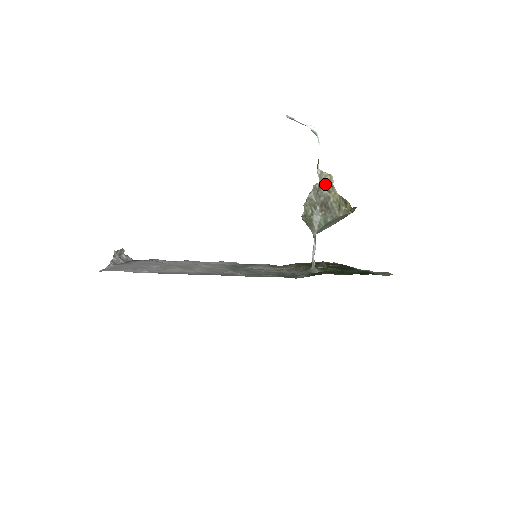
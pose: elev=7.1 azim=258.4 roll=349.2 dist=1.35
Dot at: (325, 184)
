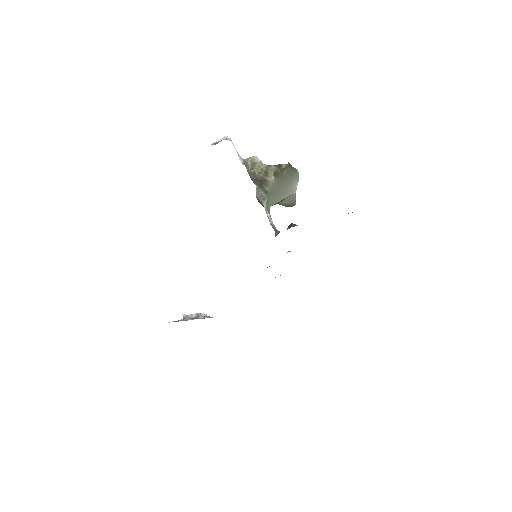
Dot at: (248, 166)
